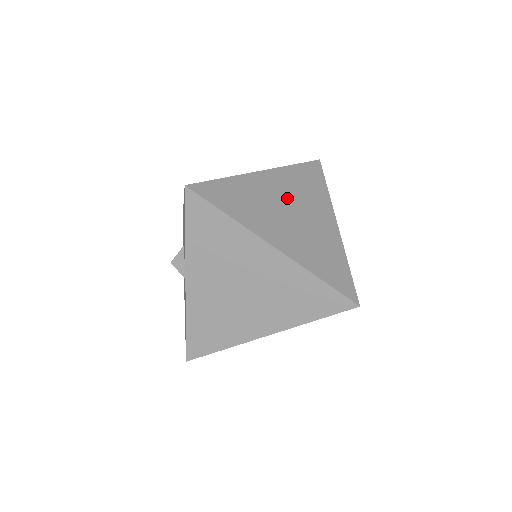
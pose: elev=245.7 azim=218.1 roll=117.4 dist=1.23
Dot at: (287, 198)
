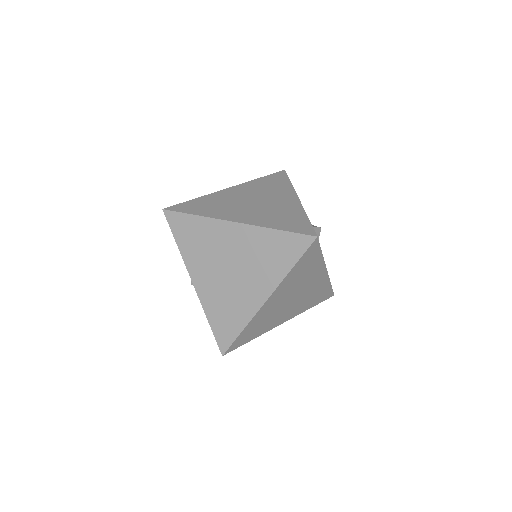
Dot at: (250, 196)
